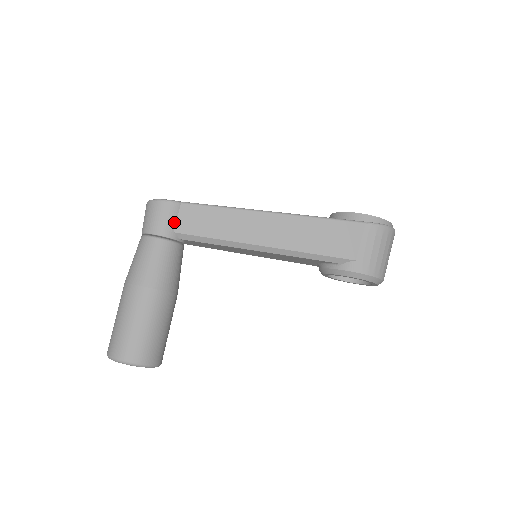
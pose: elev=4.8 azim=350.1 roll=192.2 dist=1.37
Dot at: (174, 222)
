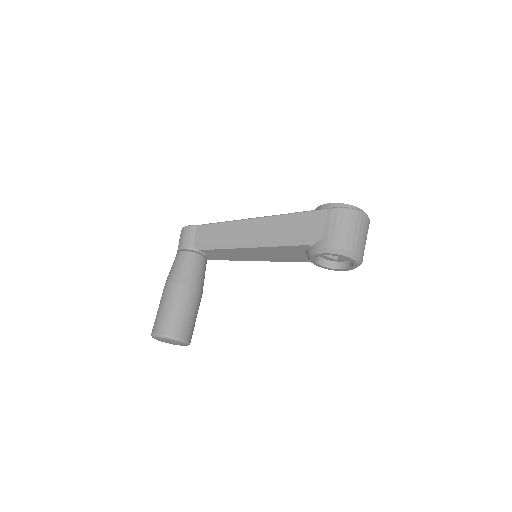
Dot at: (193, 239)
